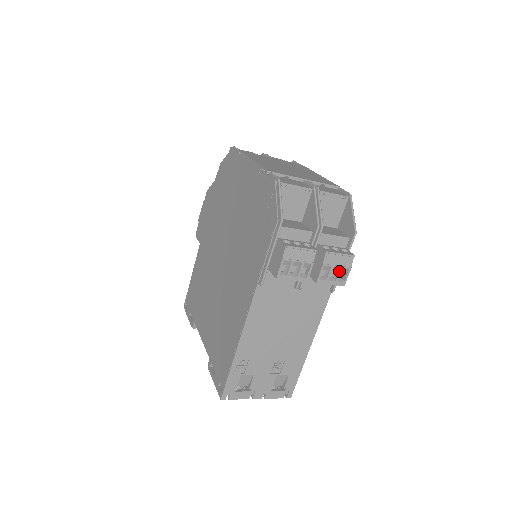
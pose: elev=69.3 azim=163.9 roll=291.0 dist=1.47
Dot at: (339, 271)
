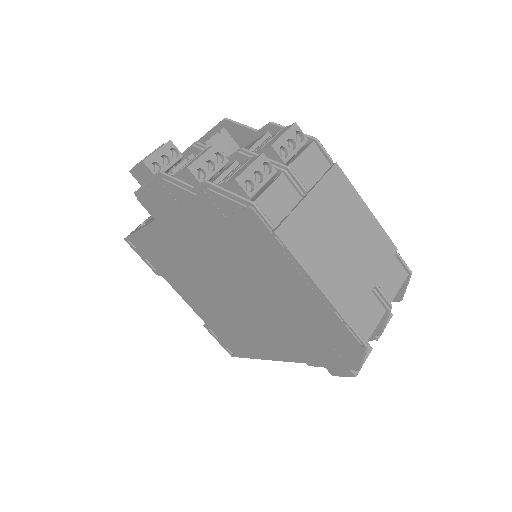
Dot at: occluded
